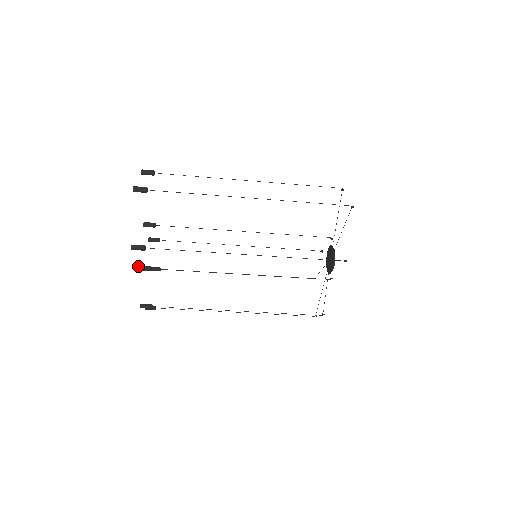
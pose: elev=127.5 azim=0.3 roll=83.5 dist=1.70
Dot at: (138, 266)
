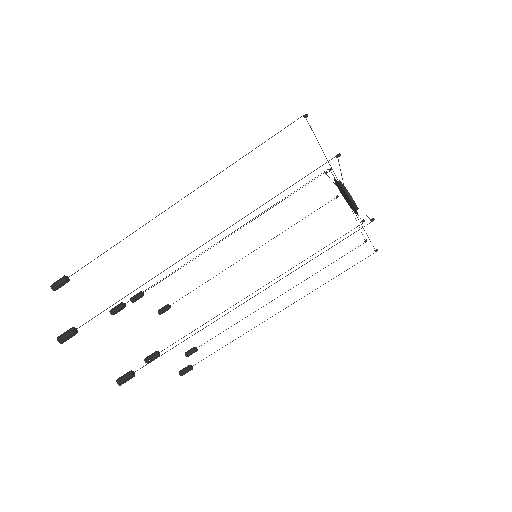
Dot at: occluded
